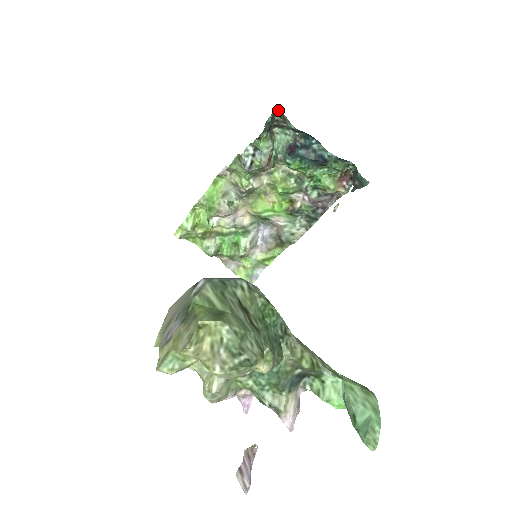
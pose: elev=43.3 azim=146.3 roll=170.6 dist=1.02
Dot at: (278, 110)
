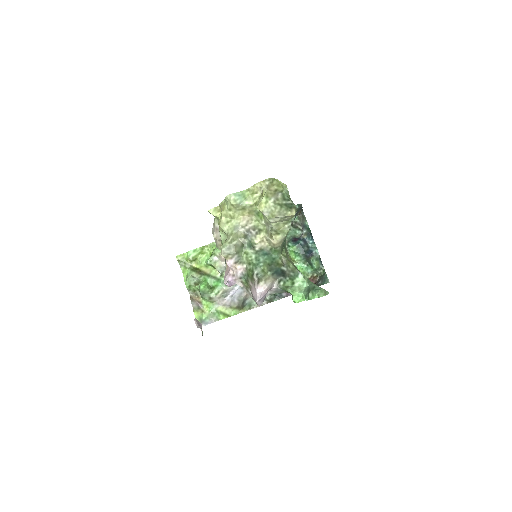
Dot at: (302, 213)
